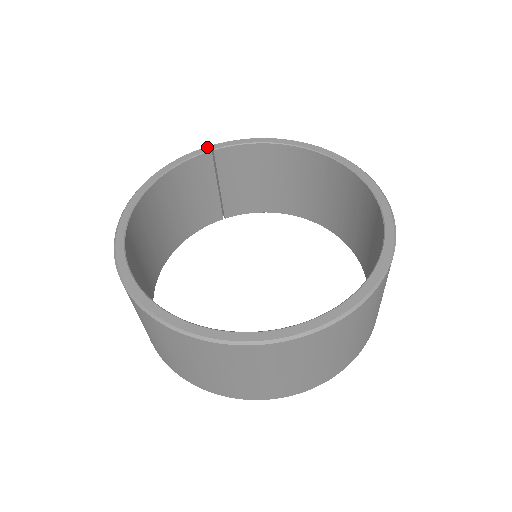
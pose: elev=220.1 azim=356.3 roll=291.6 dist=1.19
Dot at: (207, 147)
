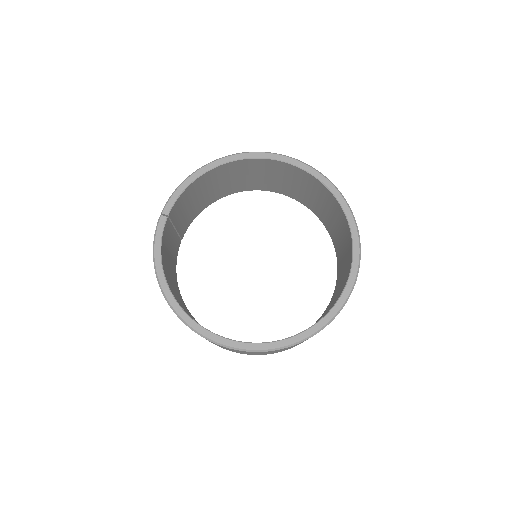
Dot at: (161, 217)
